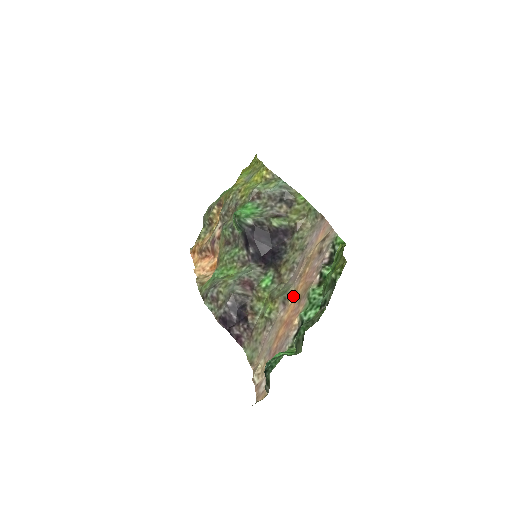
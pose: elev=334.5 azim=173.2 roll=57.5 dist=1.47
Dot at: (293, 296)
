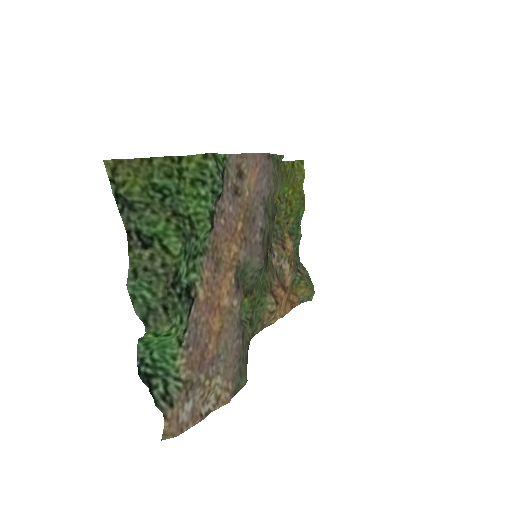
Dot at: (234, 270)
